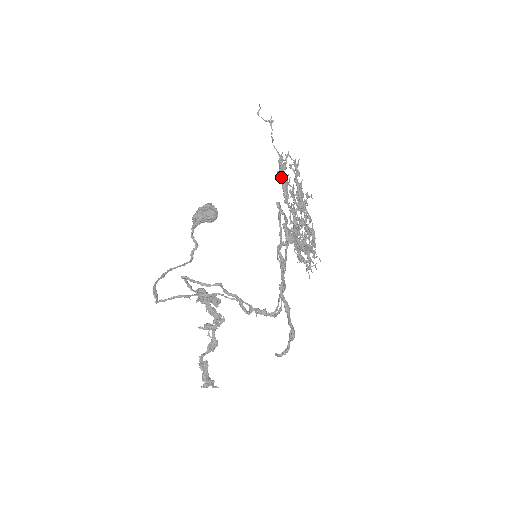
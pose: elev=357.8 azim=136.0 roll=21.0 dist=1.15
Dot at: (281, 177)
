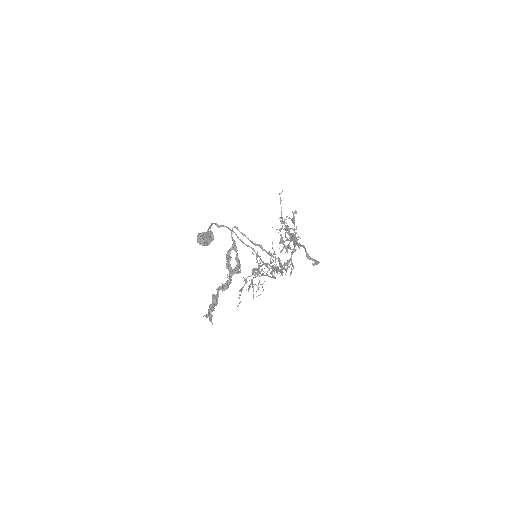
Dot at: occluded
